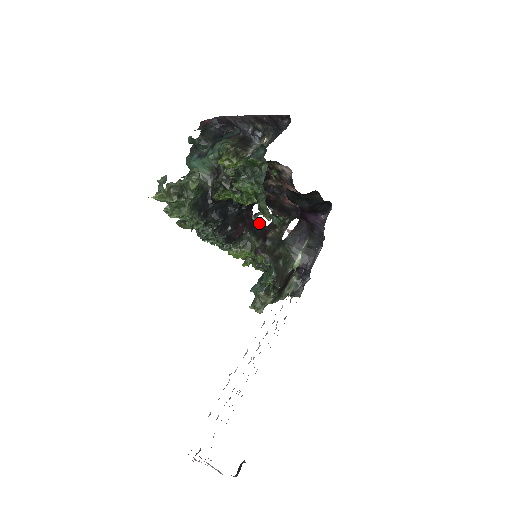
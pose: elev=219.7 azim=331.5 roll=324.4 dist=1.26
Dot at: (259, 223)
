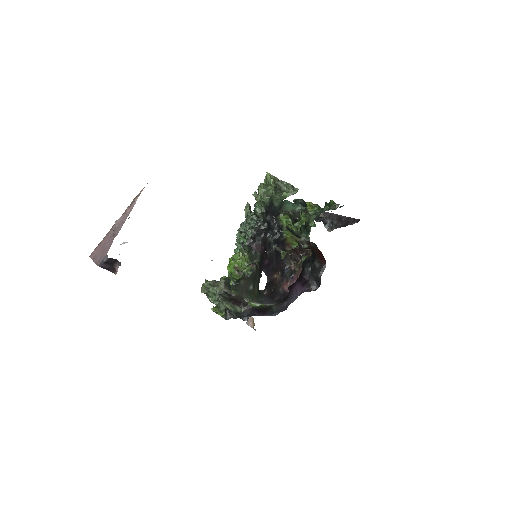
Dot at: (261, 272)
